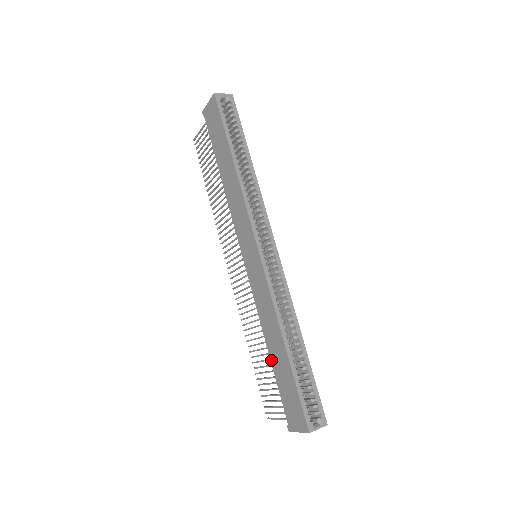
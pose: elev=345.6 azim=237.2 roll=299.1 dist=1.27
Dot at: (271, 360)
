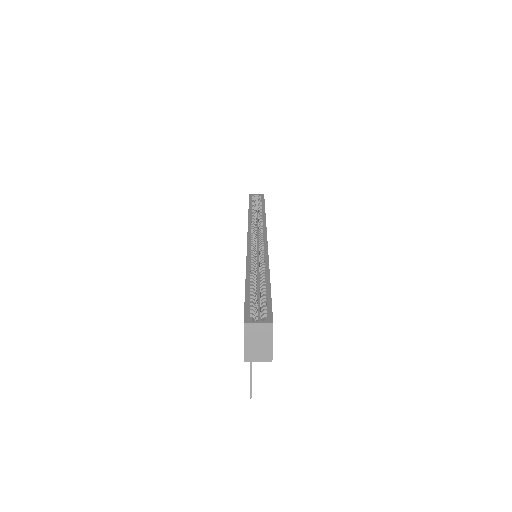
Dot at: occluded
